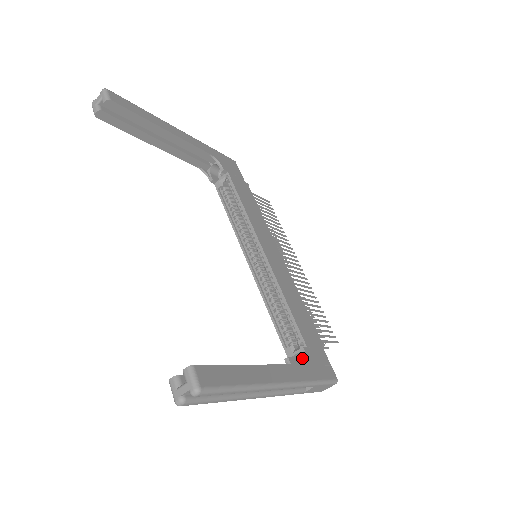
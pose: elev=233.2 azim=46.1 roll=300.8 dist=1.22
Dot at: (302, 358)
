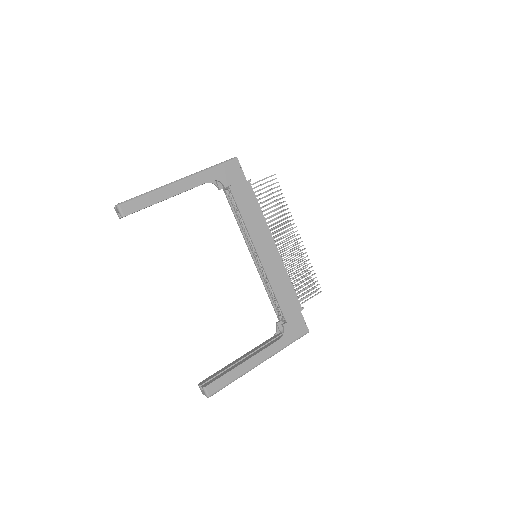
Dot at: occluded
